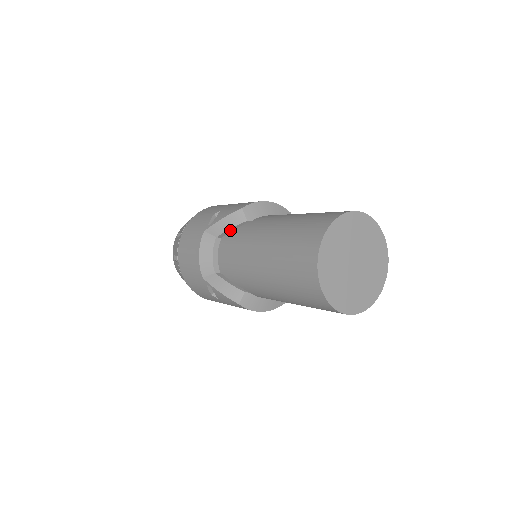
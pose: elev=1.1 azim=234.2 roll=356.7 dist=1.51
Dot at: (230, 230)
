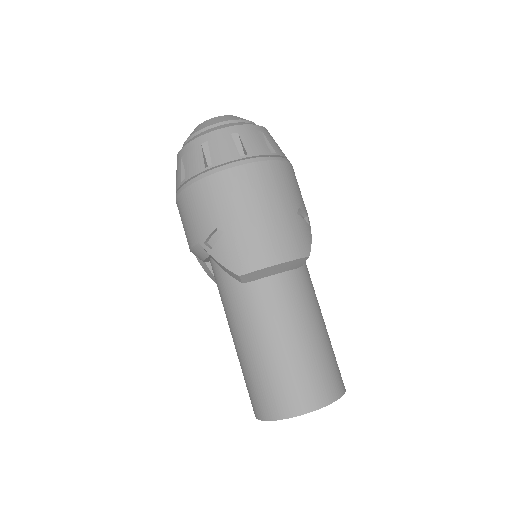
Dot at: occluded
